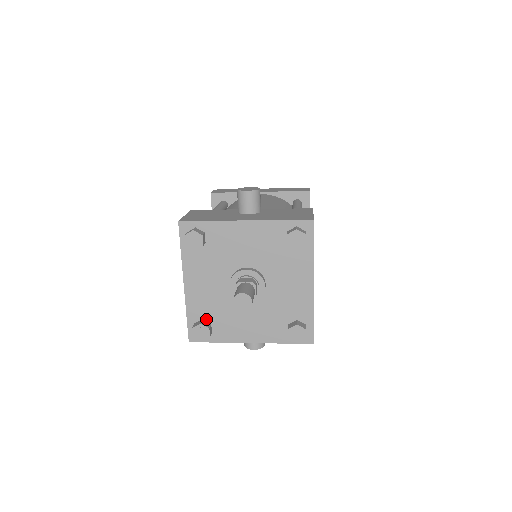
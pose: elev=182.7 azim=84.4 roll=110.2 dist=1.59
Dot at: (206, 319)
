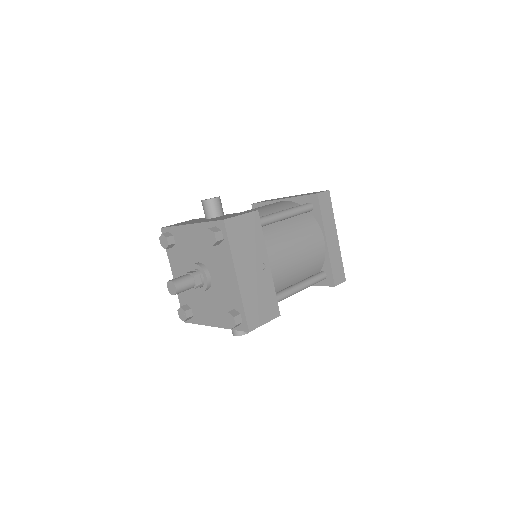
Dot at: (188, 304)
